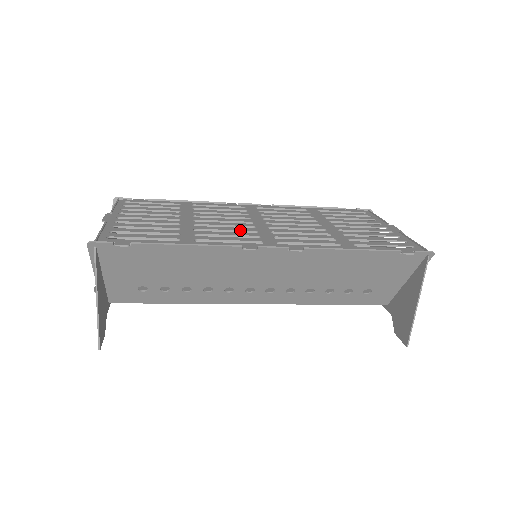
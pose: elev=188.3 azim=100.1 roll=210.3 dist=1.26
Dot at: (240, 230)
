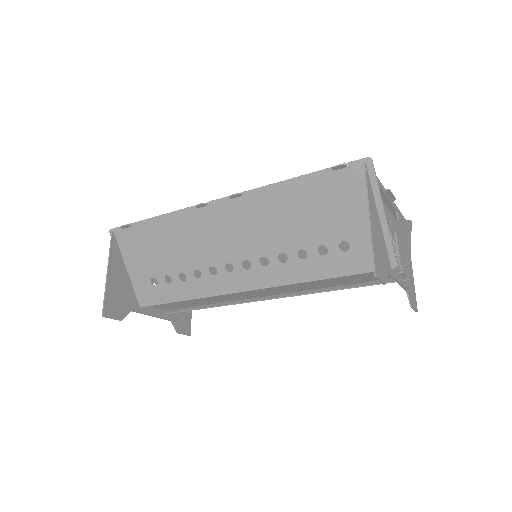
Dot at: occluded
